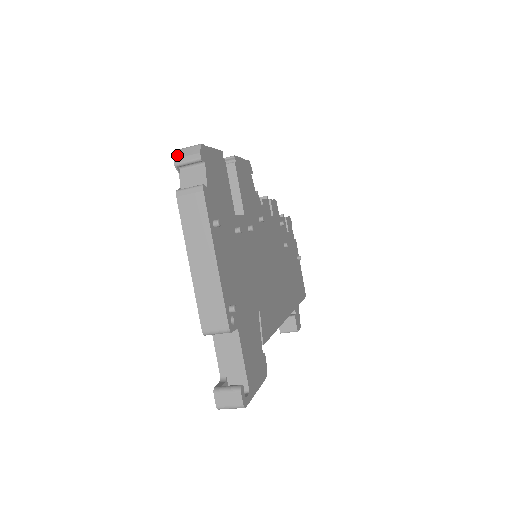
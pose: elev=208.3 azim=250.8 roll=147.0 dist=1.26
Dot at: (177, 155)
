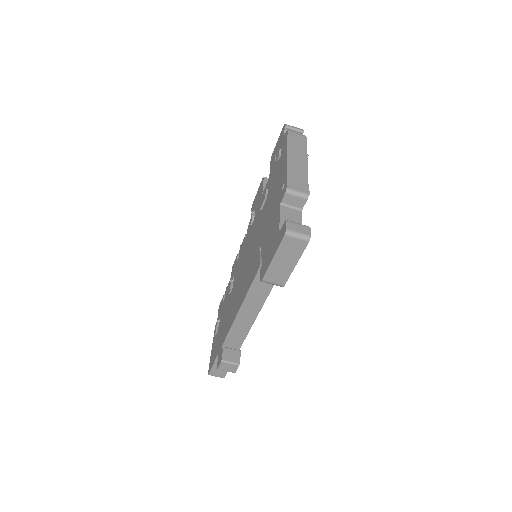
Dot at: occluded
